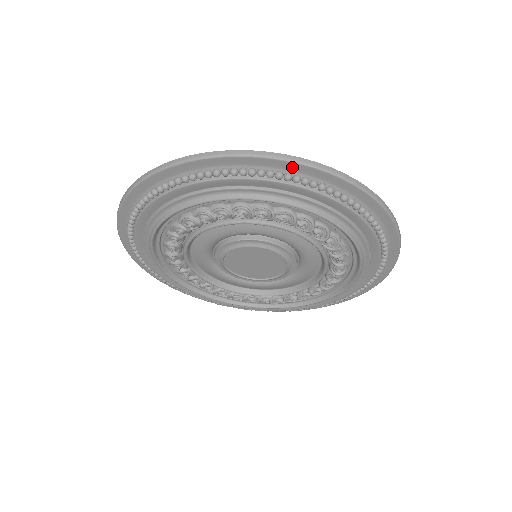
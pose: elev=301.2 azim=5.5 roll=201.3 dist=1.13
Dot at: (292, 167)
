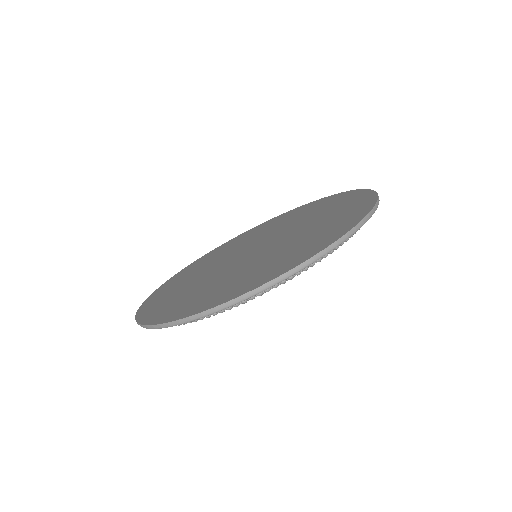
Dot at: occluded
